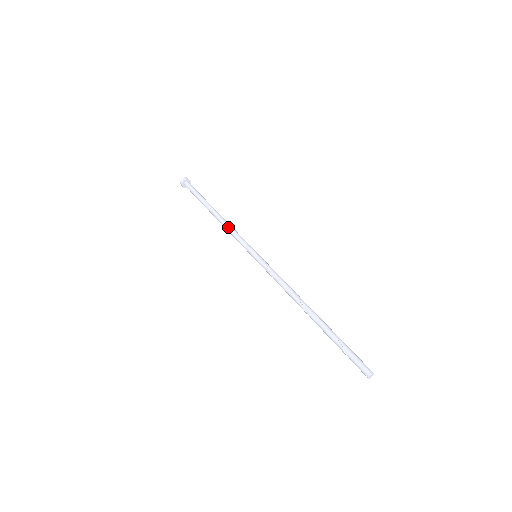
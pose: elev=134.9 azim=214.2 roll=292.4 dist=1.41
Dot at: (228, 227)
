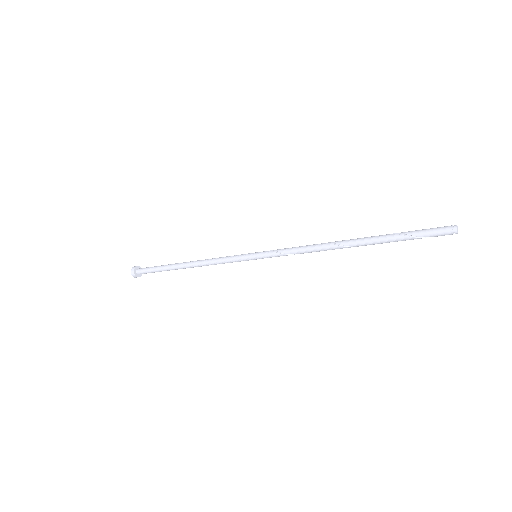
Dot at: (209, 261)
